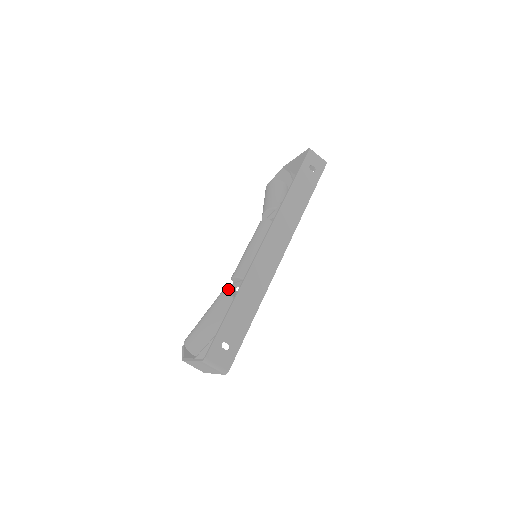
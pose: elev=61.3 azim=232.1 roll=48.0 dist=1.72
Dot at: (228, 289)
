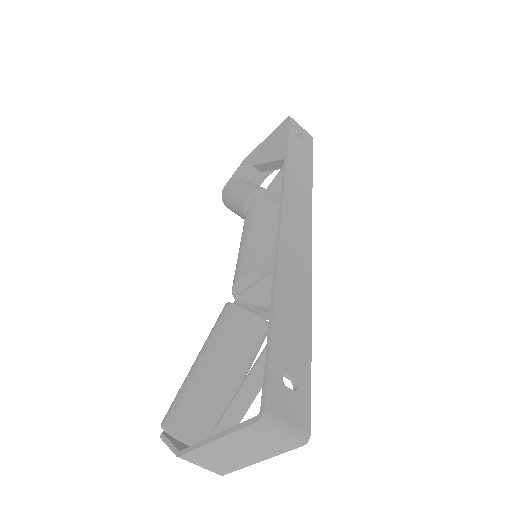
Dot at: occluded
